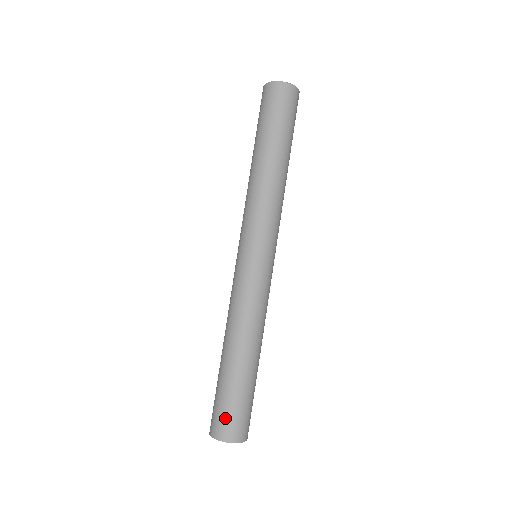
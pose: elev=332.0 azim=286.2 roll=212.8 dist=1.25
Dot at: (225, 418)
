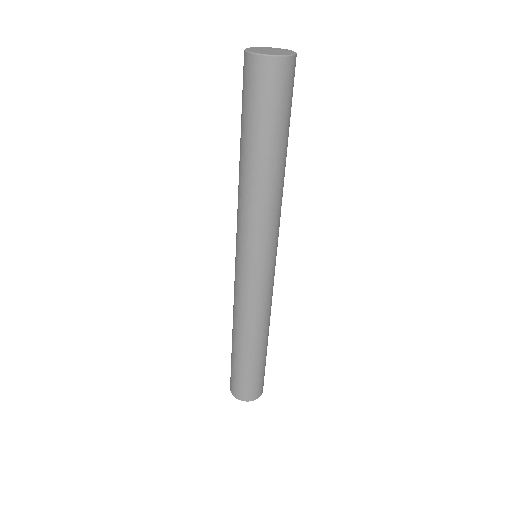
Dot at: (241, 387)
